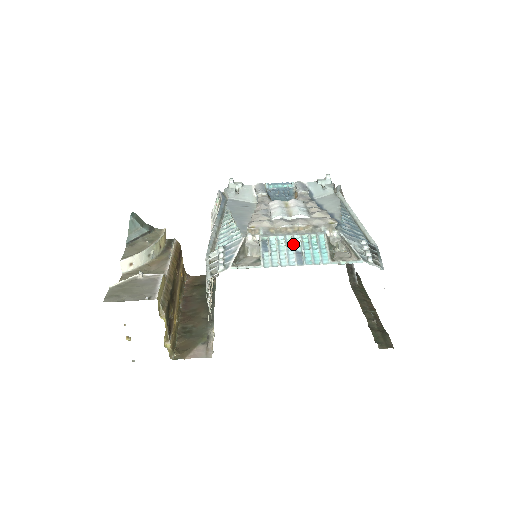
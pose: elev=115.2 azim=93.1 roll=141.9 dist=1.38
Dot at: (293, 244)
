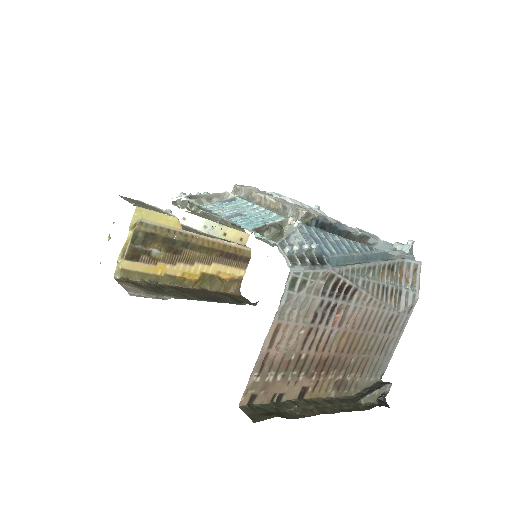
Dot at: (248, 209)
